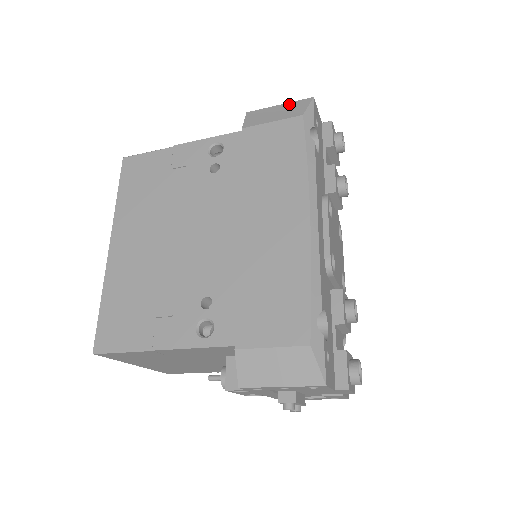
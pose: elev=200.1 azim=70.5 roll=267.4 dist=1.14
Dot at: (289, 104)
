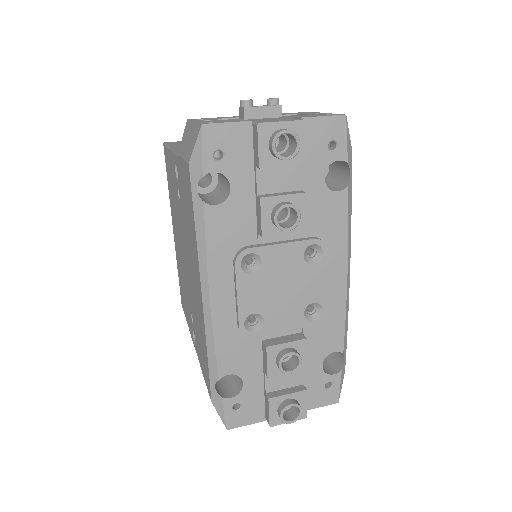
Dot at: (194, 127)
